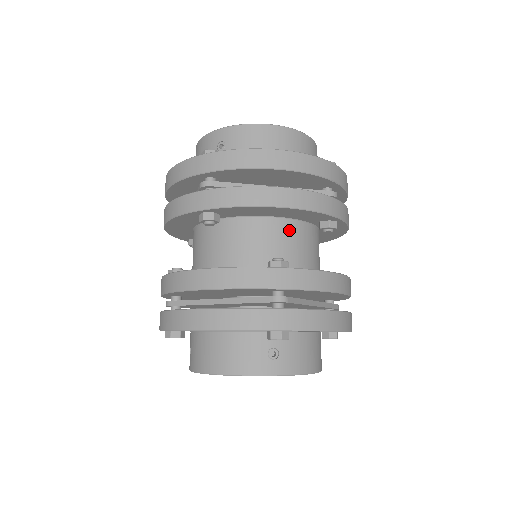
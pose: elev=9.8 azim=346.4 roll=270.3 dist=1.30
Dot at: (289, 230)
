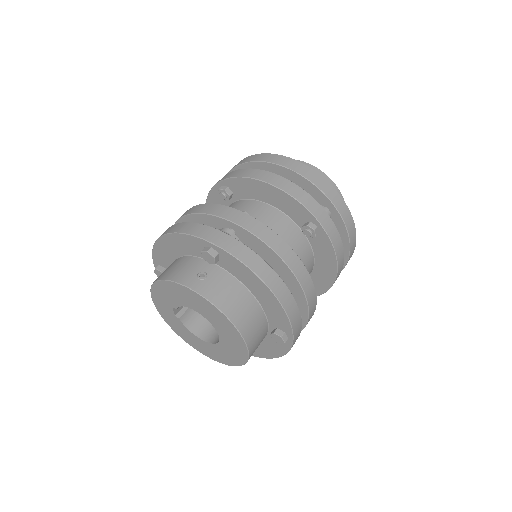
Dot at: (274, 216)
